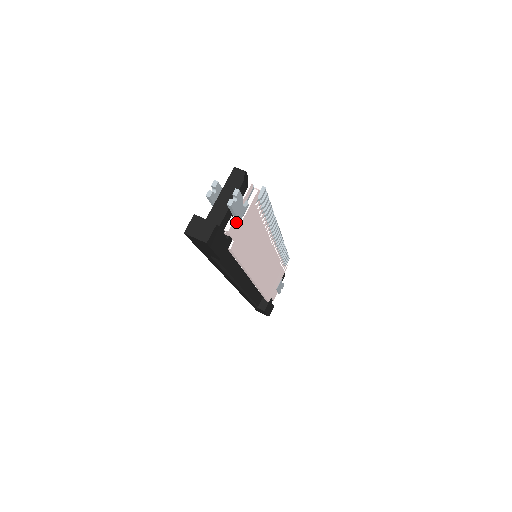
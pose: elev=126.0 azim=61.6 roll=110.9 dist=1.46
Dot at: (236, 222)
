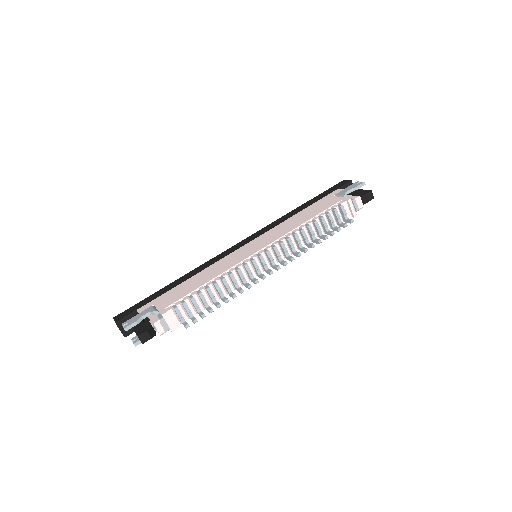
Dot at: occluded
